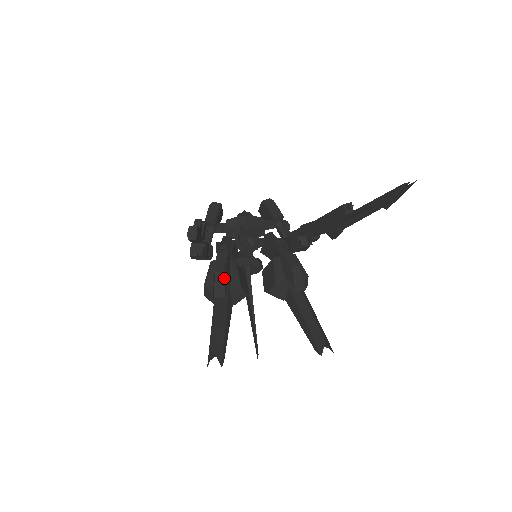
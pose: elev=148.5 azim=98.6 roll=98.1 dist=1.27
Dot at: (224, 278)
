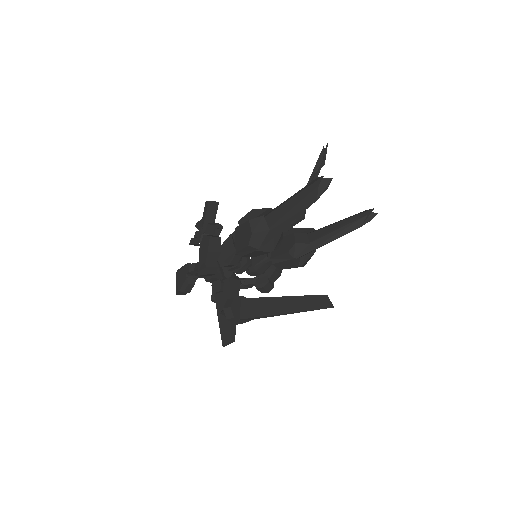
Dot at: occluded
